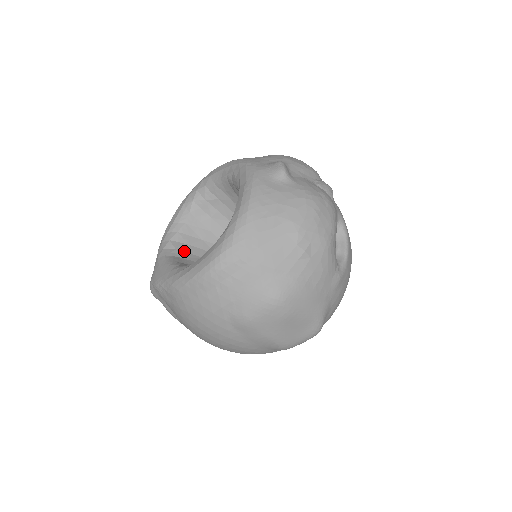
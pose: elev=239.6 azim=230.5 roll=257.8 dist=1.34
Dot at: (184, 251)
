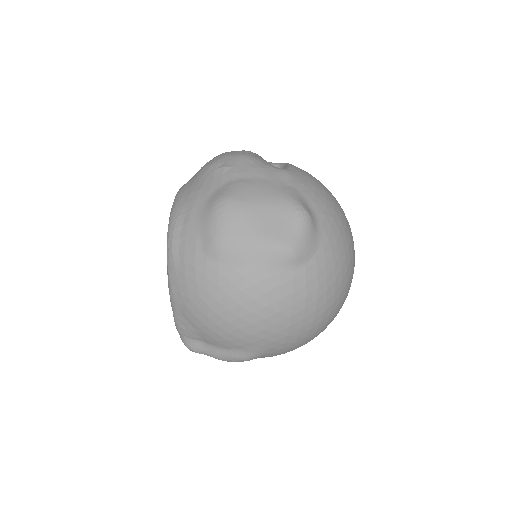
Dot at: occluded
